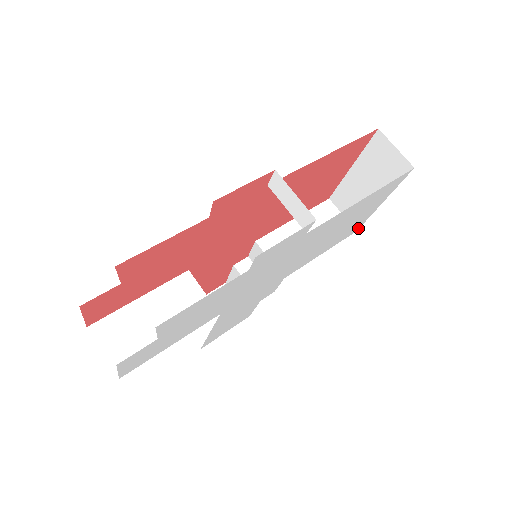
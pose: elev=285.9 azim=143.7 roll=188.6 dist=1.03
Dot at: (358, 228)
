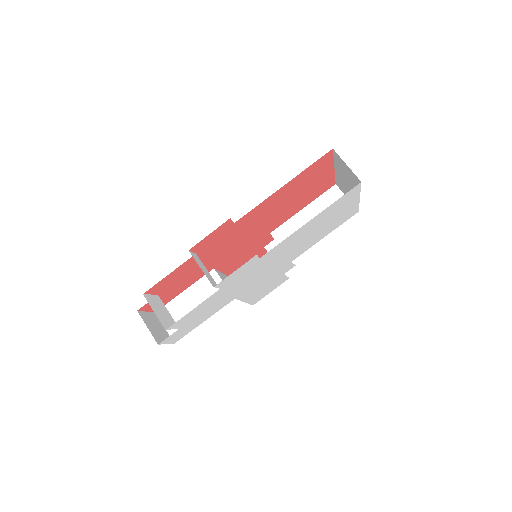
Dot at: (357, 211)
